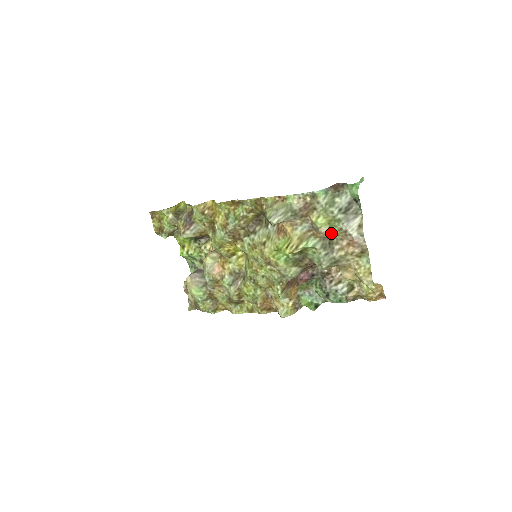
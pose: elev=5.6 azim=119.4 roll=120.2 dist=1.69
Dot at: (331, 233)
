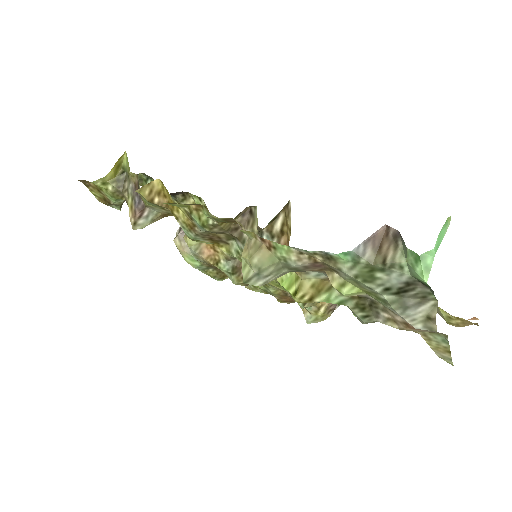
Dot at: occluded
